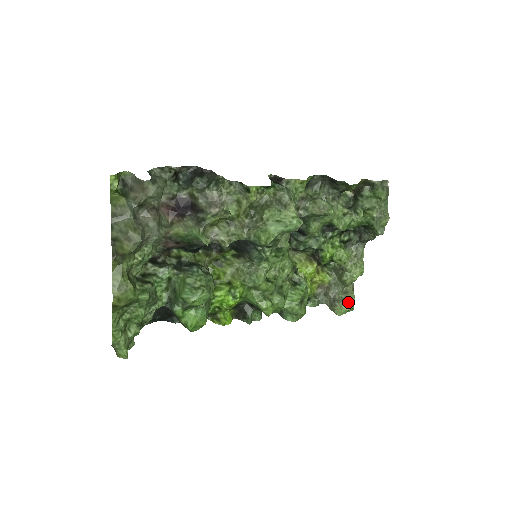
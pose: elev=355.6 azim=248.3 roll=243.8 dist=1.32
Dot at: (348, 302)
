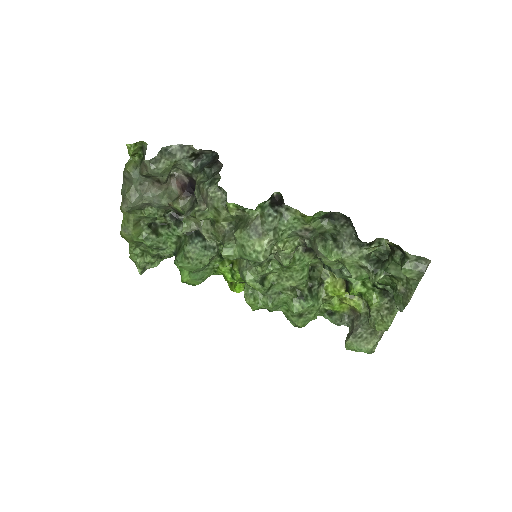
Dot at: (362, 344)
